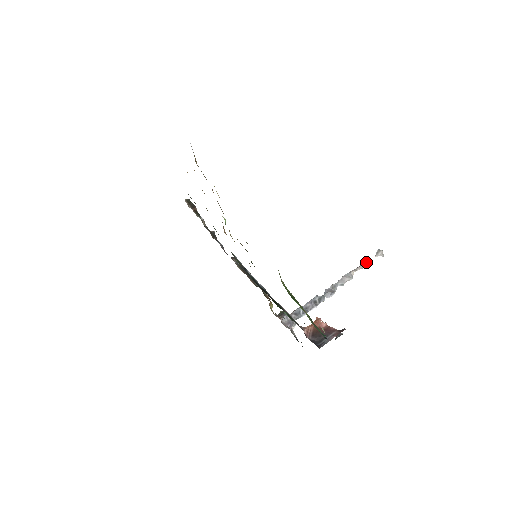
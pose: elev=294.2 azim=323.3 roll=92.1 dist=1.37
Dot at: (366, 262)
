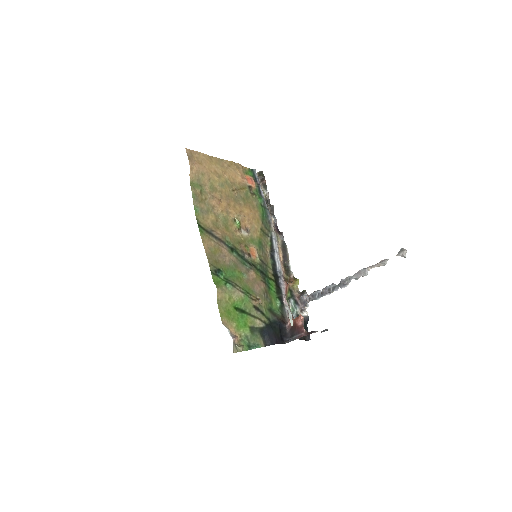
Dot at: (385, 260)
